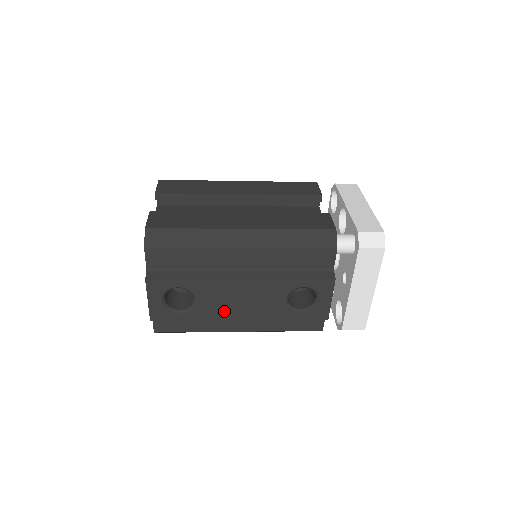
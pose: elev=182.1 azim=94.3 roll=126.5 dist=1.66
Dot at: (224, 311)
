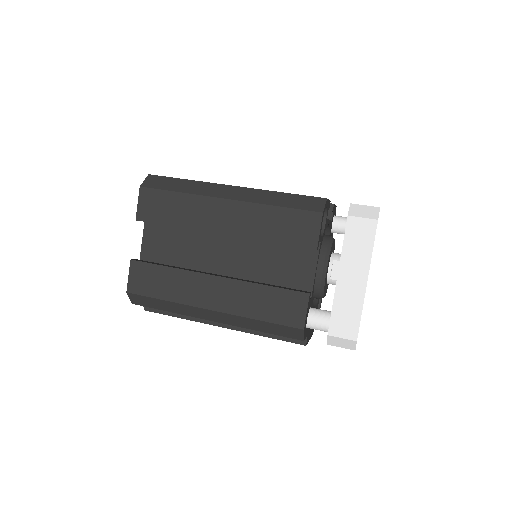
Dot at: occluded
